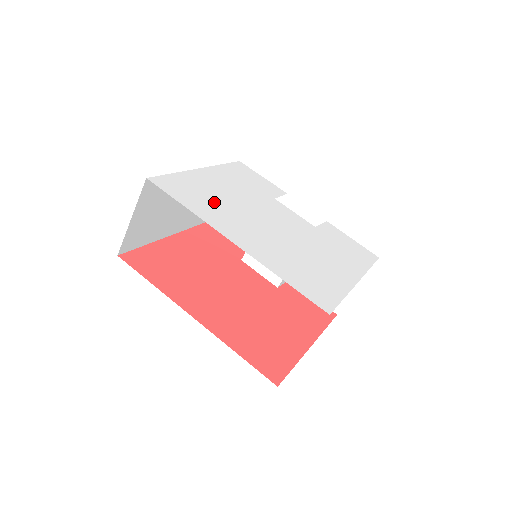
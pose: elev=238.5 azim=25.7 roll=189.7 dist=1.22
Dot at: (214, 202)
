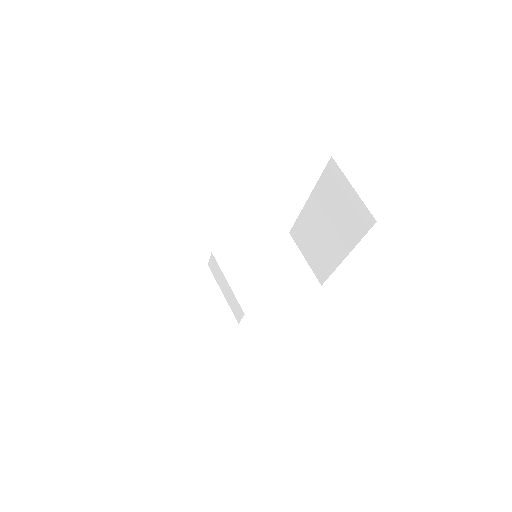
Dot at: occluded
